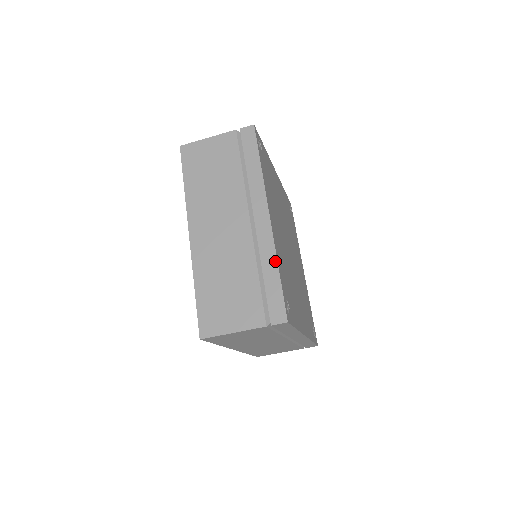
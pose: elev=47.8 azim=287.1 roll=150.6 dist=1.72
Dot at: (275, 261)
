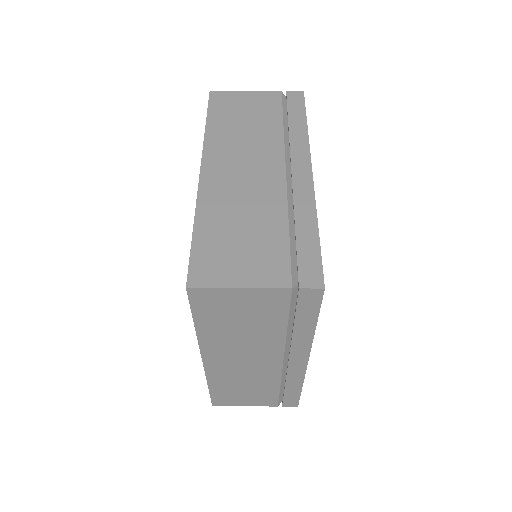
Dot at: (314, 217)
